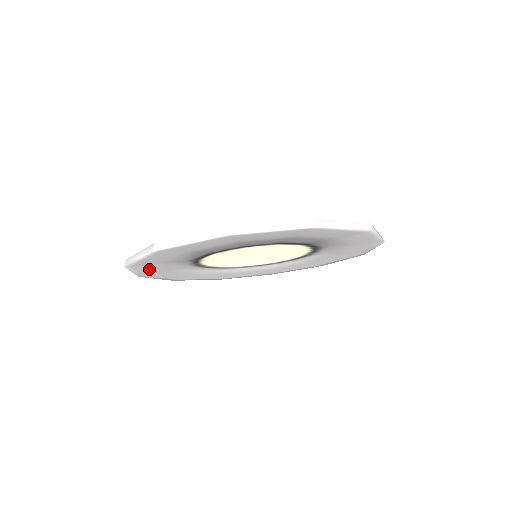
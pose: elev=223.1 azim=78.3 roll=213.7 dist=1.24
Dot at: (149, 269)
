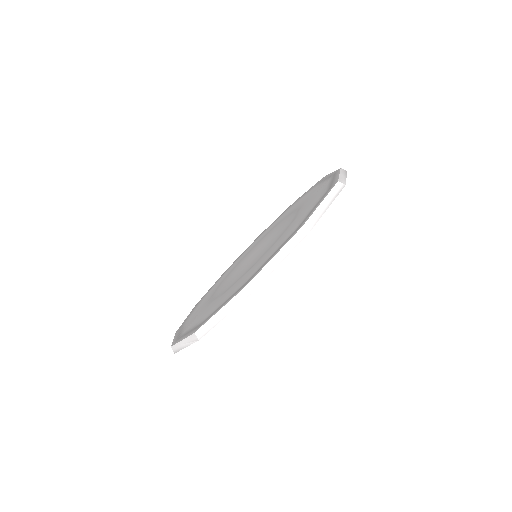
Dot at: occluded
